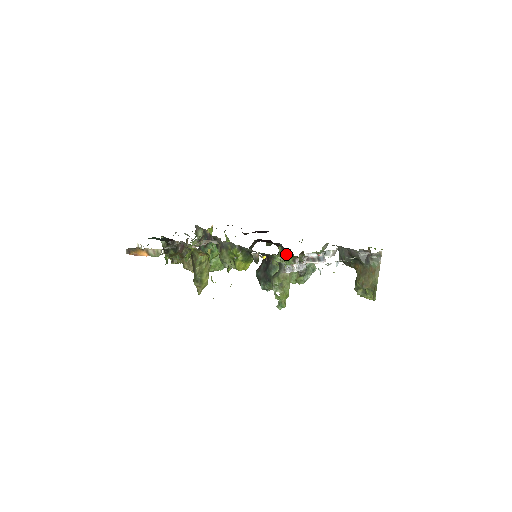
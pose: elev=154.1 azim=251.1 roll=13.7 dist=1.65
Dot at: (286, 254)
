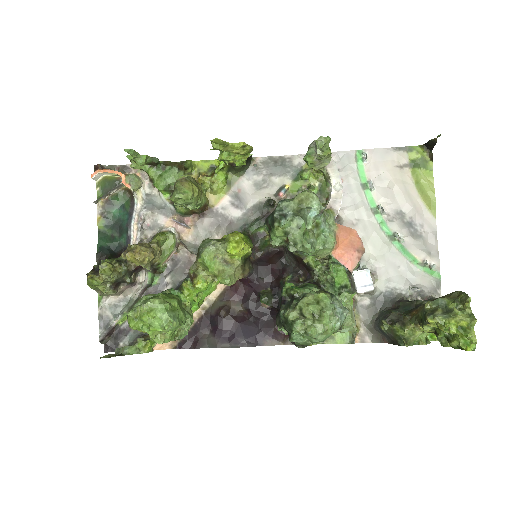
Dot at: (297, 285)
